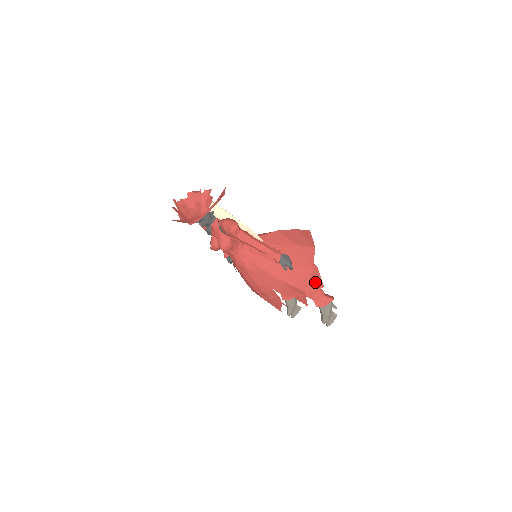
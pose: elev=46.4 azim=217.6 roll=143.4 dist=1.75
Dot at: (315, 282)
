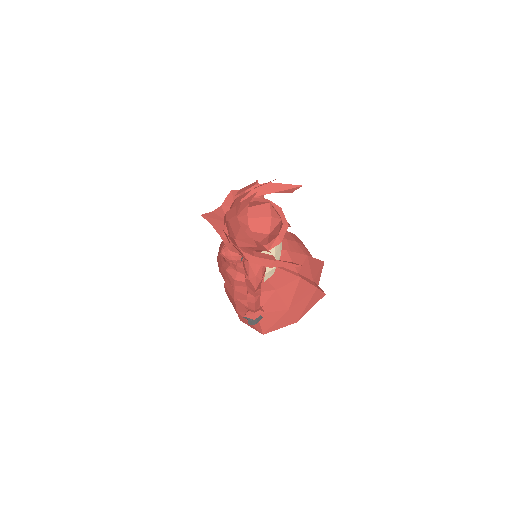
Dot at: occluded
